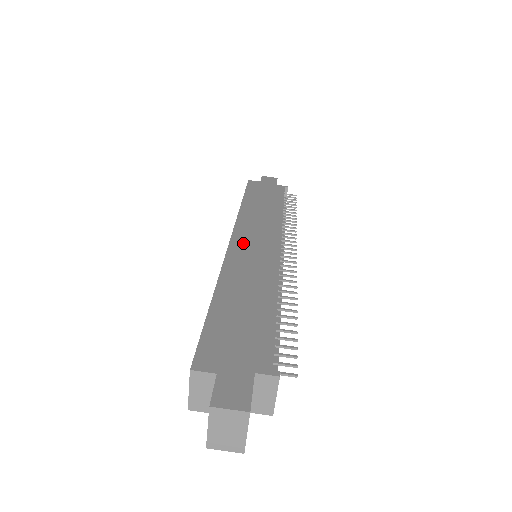
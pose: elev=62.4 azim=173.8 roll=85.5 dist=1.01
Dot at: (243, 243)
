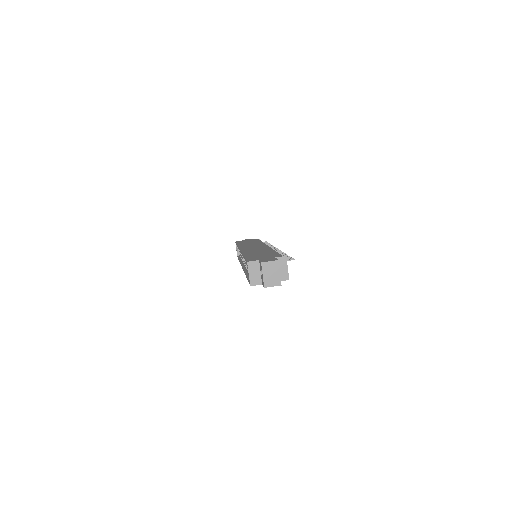
Dot at: (247, 248)
